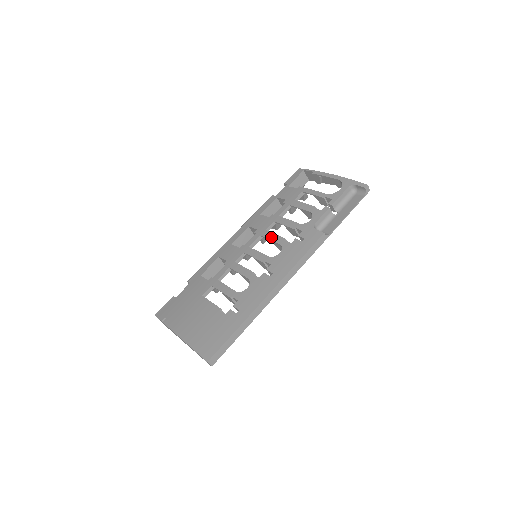
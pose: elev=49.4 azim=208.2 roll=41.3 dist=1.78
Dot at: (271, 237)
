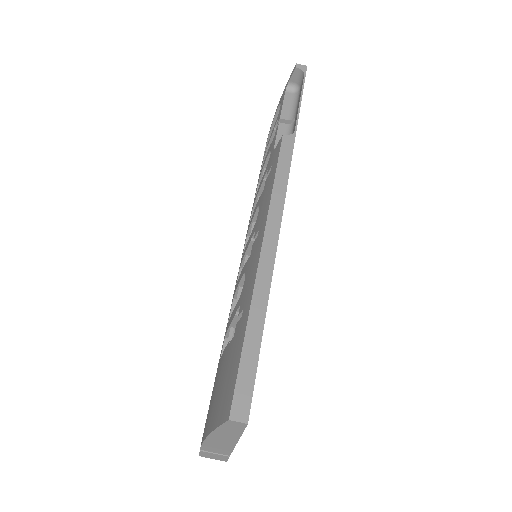
Dot at: (251, 219)
